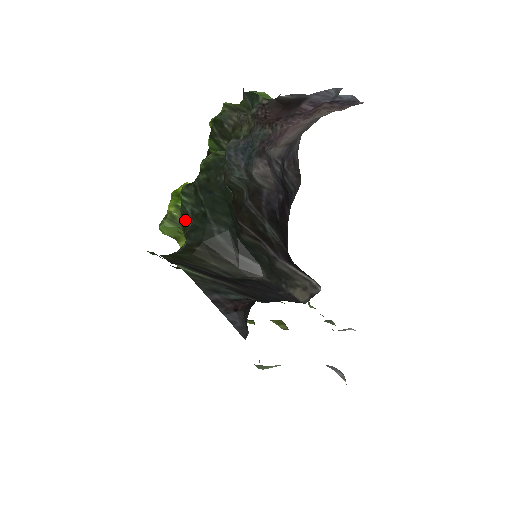
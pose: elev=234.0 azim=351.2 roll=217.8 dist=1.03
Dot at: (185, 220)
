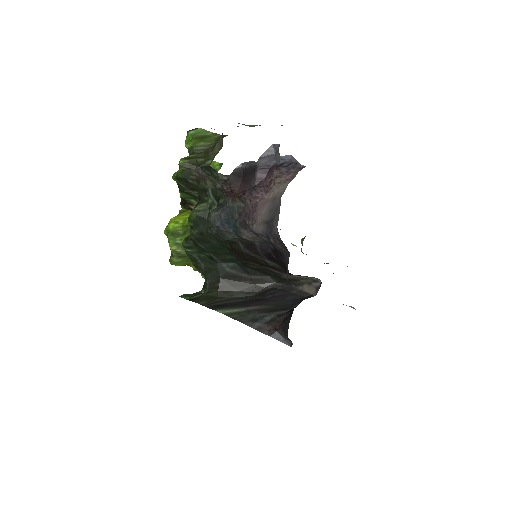
Dot at: (196, 264)
